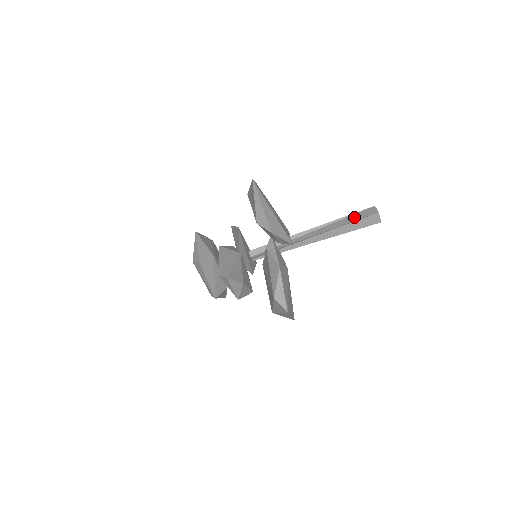
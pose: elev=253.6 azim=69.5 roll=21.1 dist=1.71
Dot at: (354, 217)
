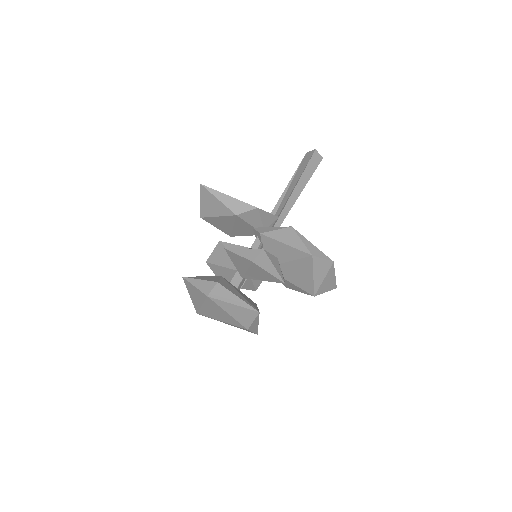
Dot at: (302, 167)
